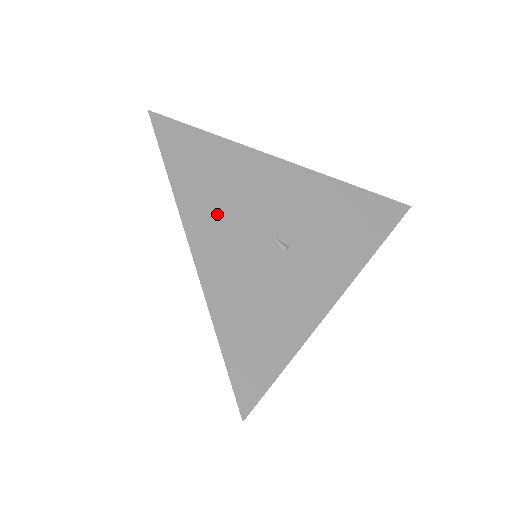
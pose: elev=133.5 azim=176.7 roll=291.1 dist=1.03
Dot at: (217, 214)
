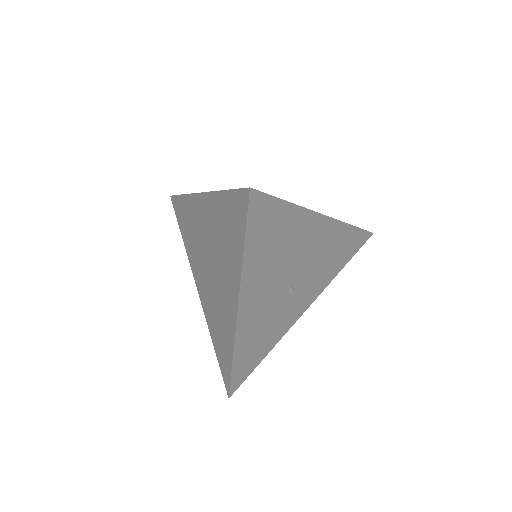
Dot at: (264, 278)
